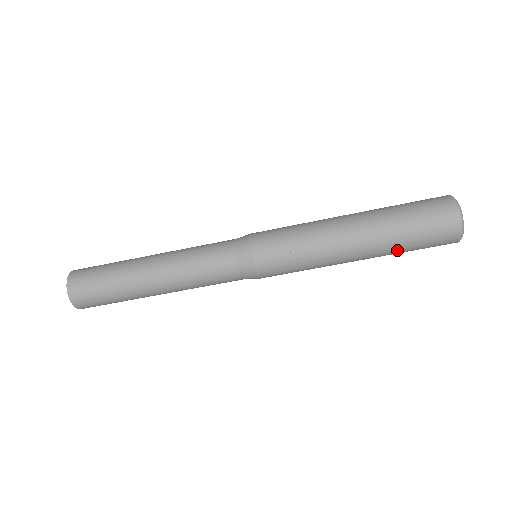
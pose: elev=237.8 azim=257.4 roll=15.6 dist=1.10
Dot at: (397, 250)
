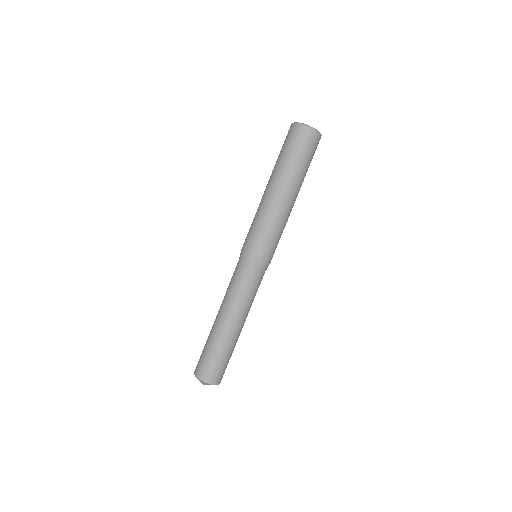
Dot at: (305, 173)
